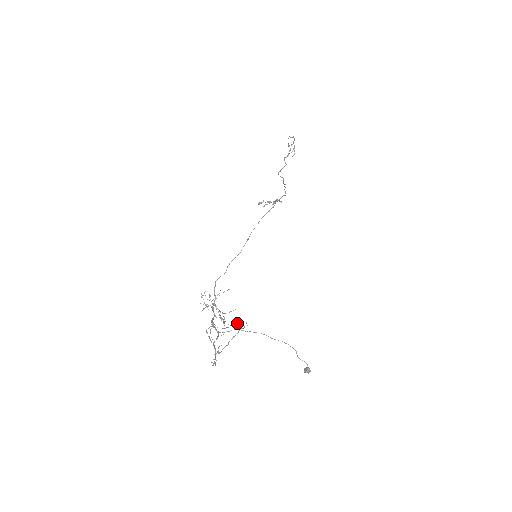
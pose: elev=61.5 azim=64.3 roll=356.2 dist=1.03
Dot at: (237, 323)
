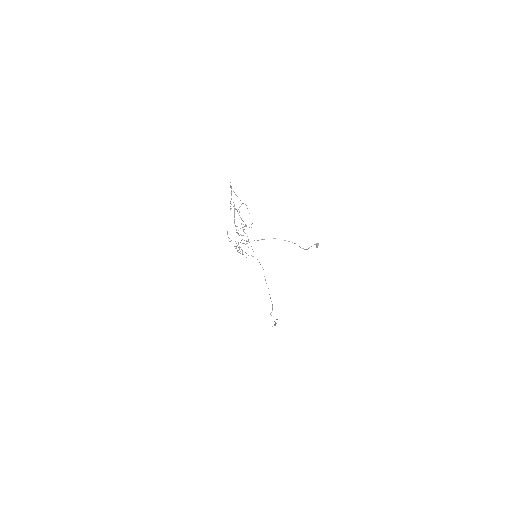
Dot at: occluded
